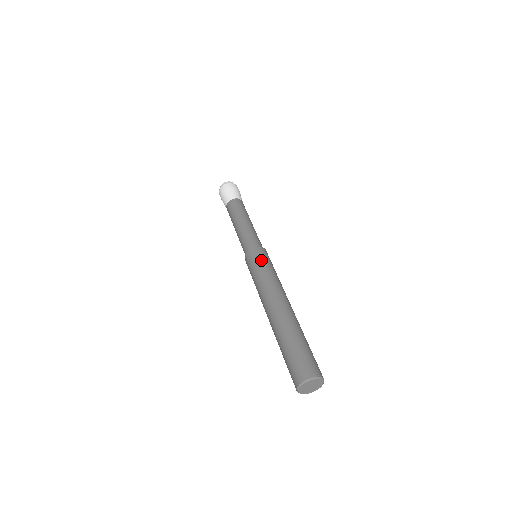
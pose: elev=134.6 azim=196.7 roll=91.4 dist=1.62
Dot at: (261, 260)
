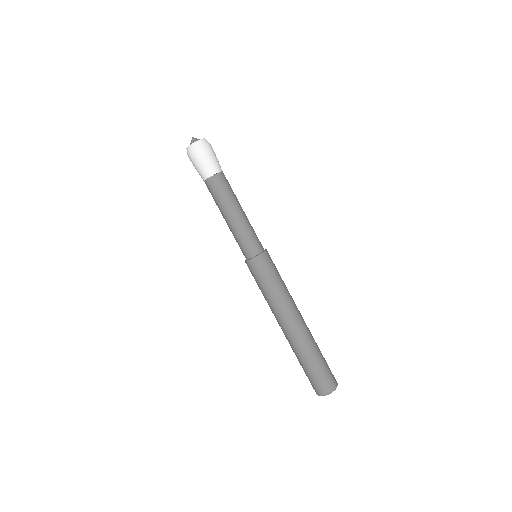
Dot at: (267, 273)
